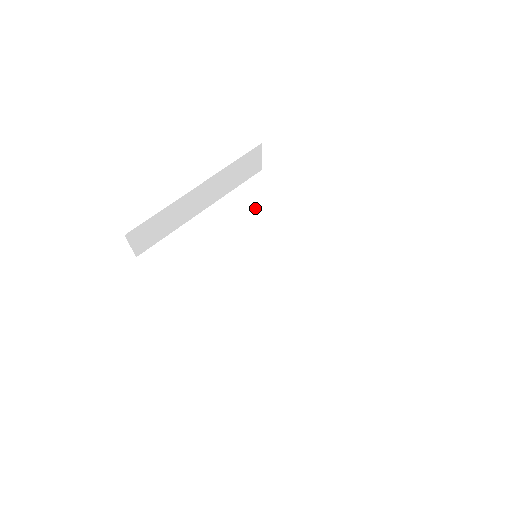
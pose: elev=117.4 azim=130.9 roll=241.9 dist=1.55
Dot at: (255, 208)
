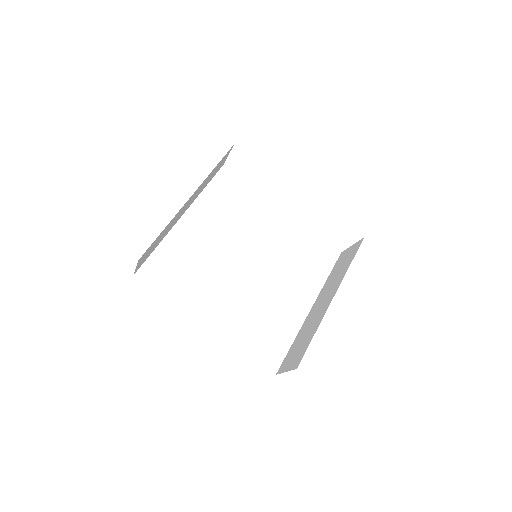
Dot at: (230, 206)
